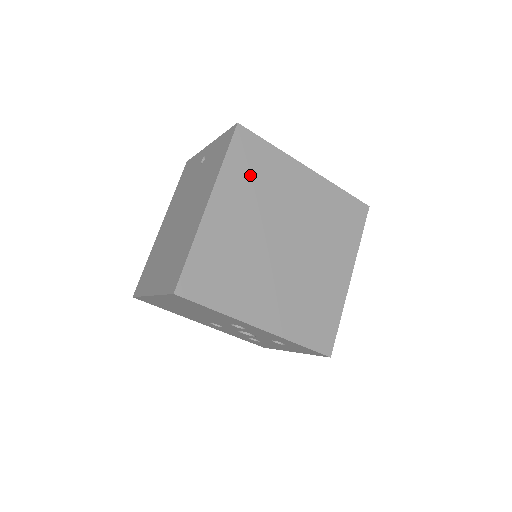
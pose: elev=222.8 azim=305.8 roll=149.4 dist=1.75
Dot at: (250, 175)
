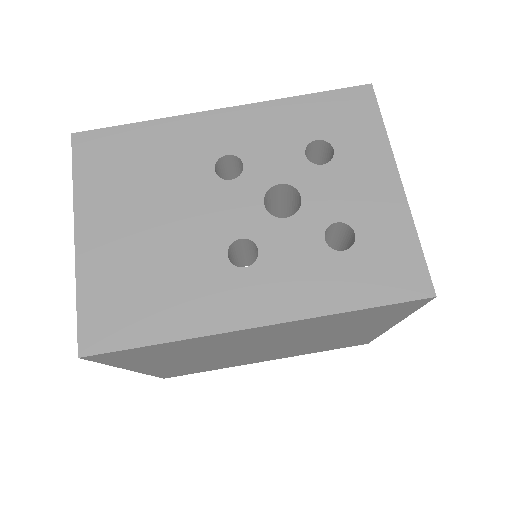
Dot at: occluded
